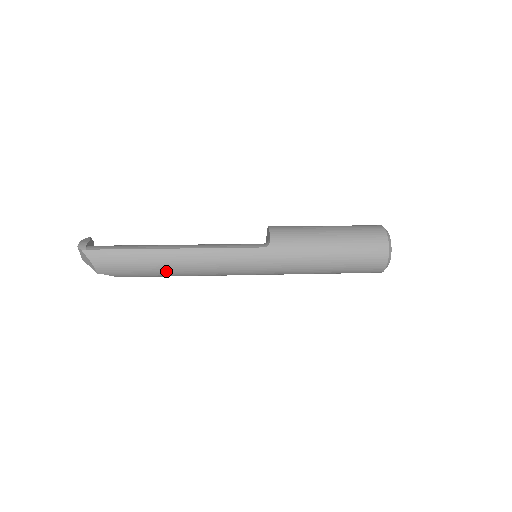
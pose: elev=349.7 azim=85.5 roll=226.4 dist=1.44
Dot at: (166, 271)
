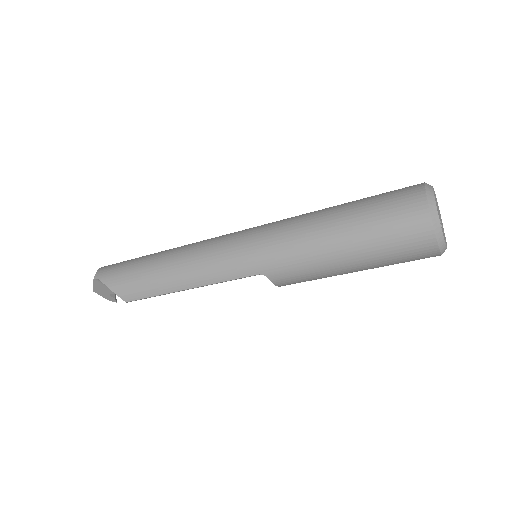
Dot at: (152, 263)
